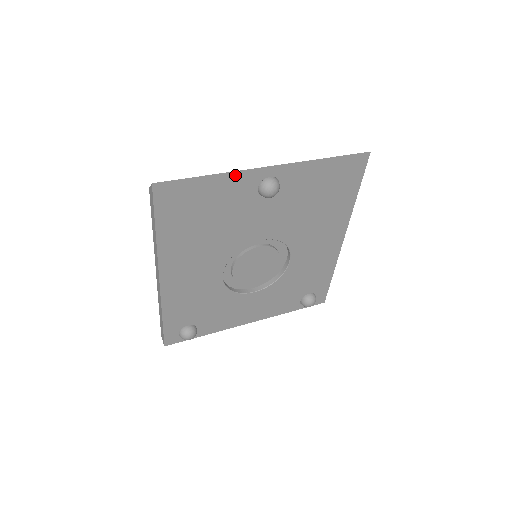
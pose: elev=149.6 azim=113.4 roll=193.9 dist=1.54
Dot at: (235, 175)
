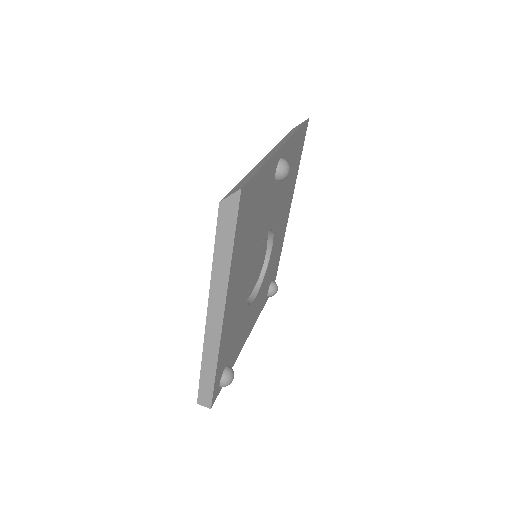
Dot at: (271, 161)
